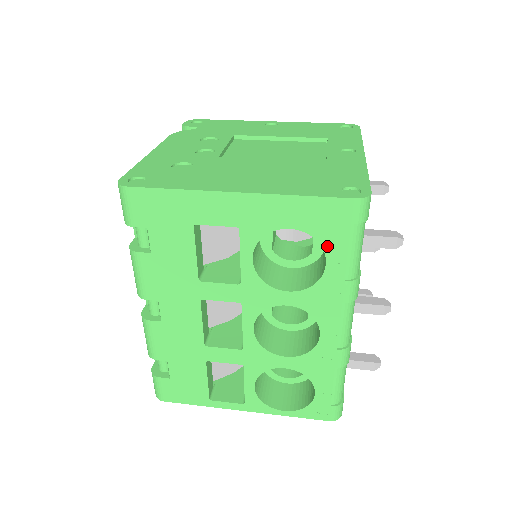
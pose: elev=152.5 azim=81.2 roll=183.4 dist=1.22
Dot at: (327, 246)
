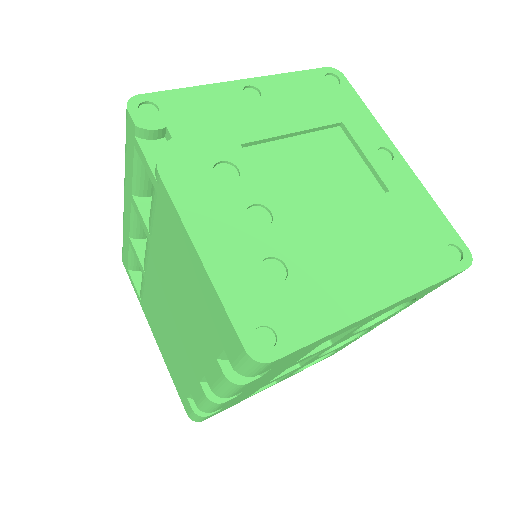
Dot at: occluded
